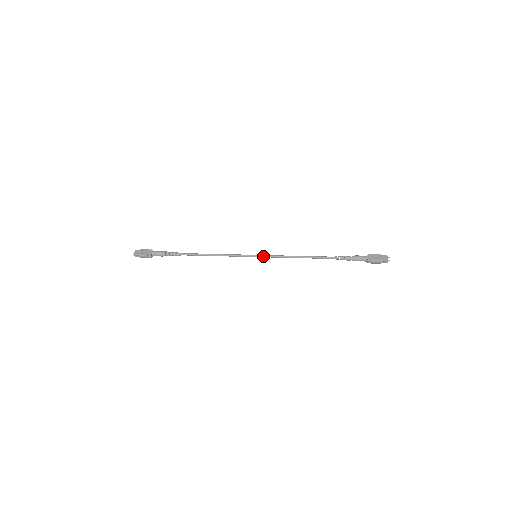
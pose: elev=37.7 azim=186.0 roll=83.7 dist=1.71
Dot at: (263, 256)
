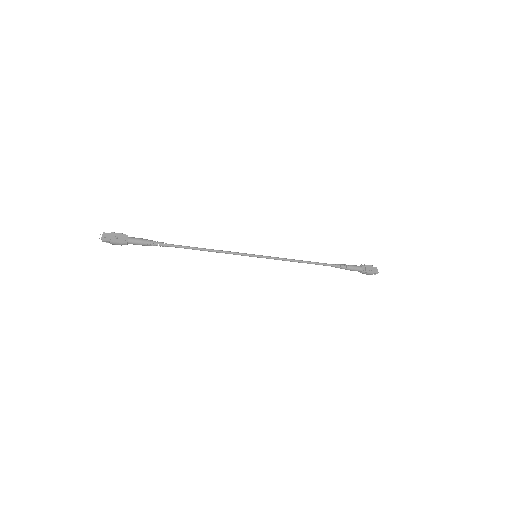
Dot at: (264, 257)
